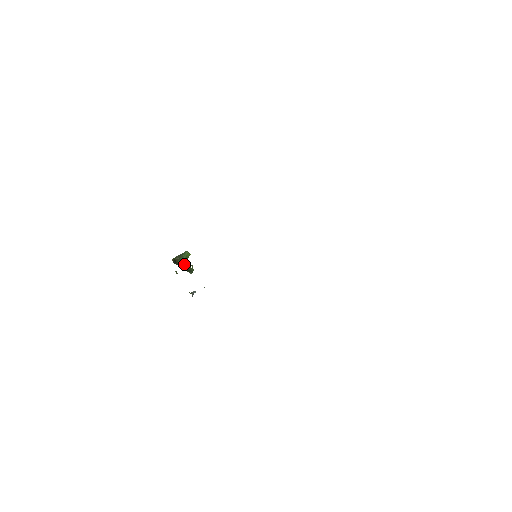
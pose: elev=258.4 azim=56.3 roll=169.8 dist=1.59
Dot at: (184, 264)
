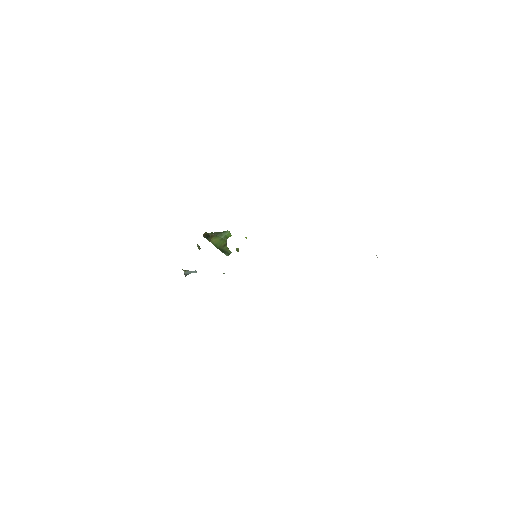
Dot at: (220, 243)
